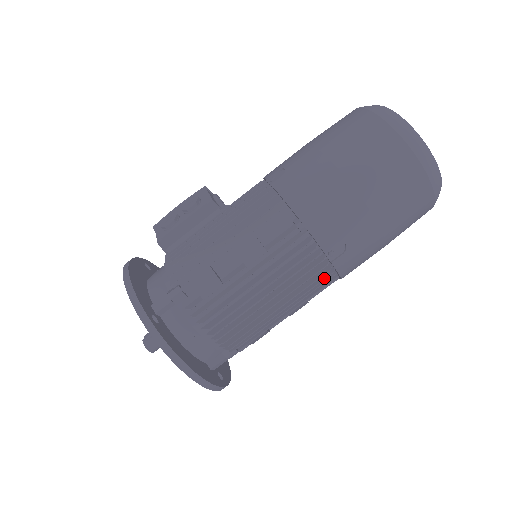
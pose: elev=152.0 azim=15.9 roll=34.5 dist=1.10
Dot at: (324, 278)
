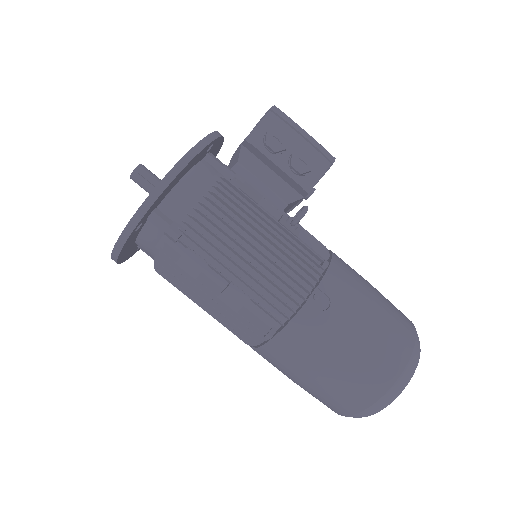
Dot at: occluded
